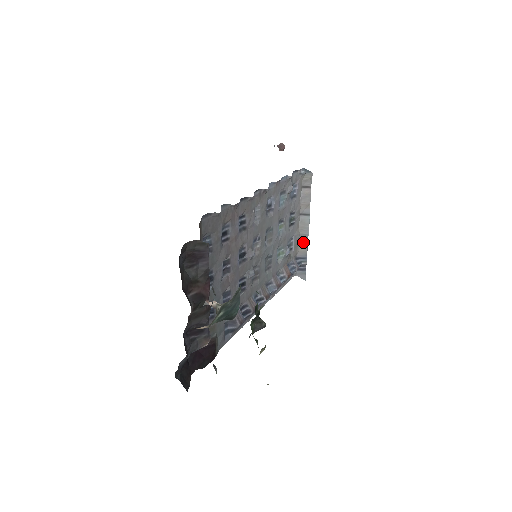
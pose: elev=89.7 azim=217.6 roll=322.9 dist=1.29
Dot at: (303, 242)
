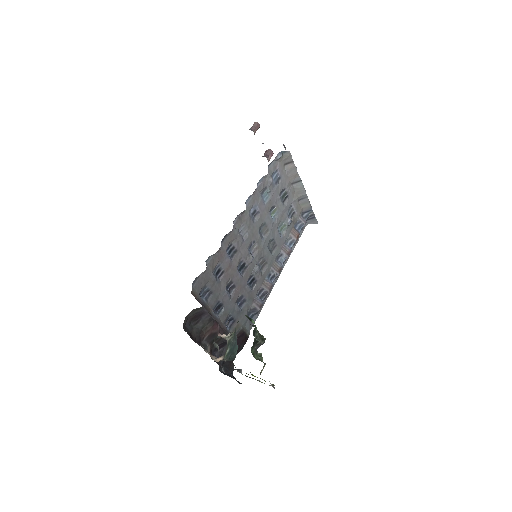
Dot at: (304, 200)
